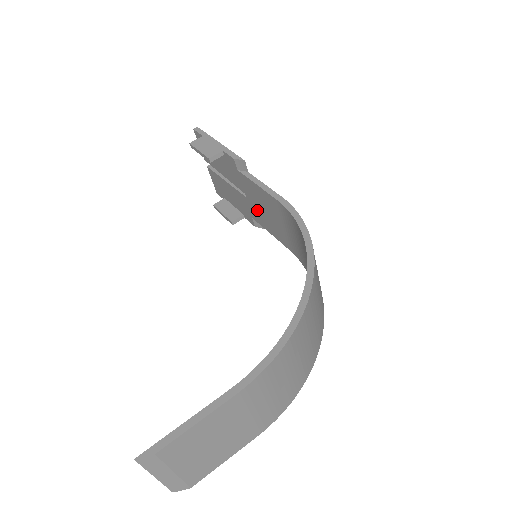
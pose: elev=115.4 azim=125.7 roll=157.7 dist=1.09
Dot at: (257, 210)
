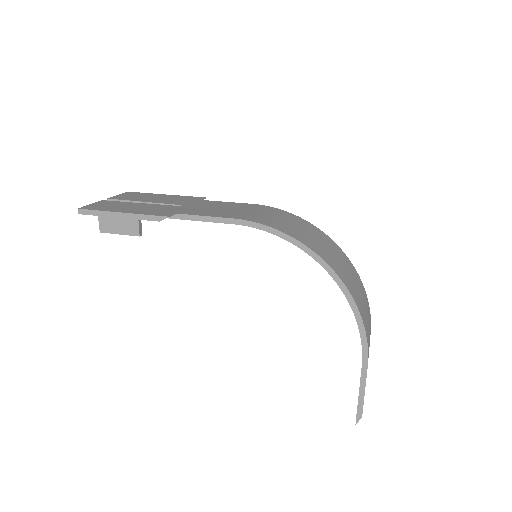
Dot at: occluded
